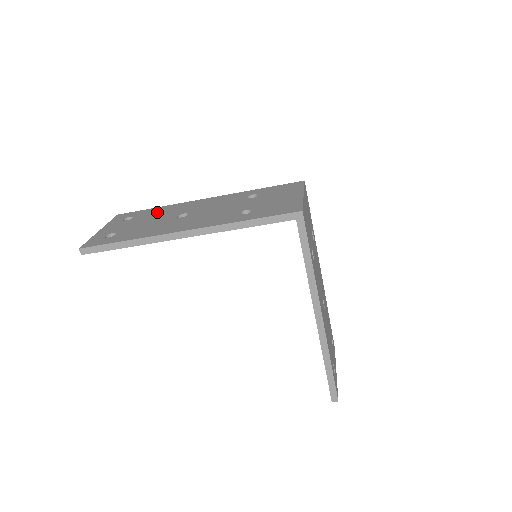
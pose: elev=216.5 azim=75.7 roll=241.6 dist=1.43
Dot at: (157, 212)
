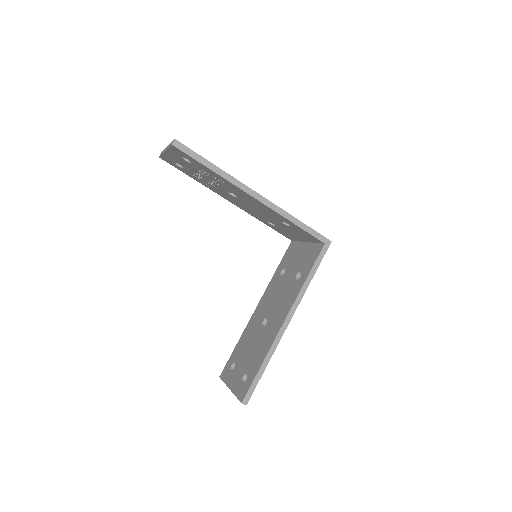
Dot at: occluded
